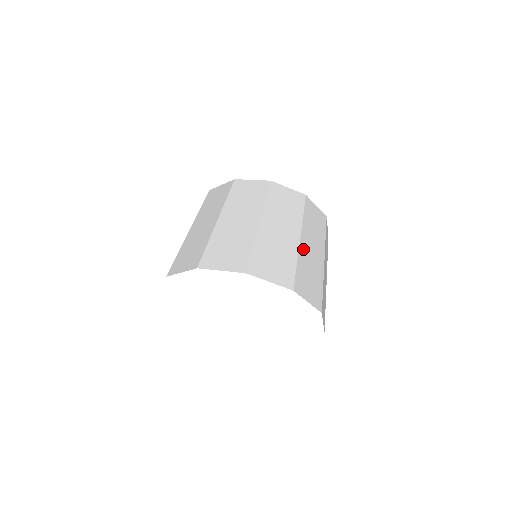
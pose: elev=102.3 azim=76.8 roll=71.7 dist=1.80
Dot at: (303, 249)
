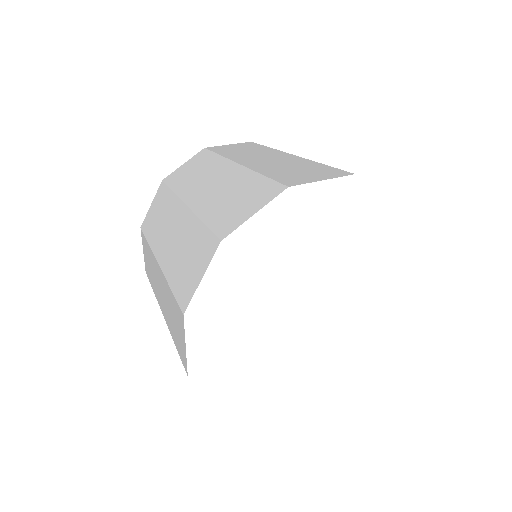
Dot at: occluded
